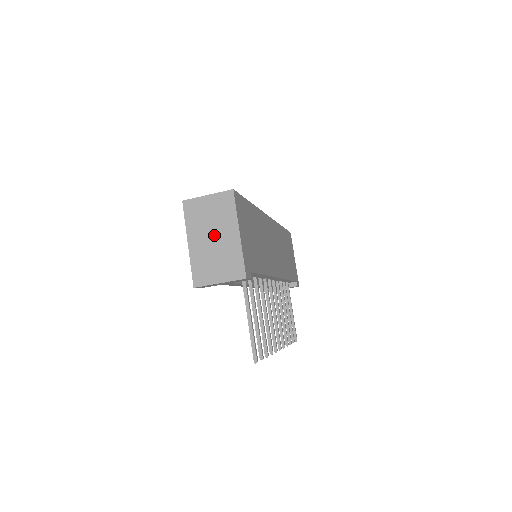
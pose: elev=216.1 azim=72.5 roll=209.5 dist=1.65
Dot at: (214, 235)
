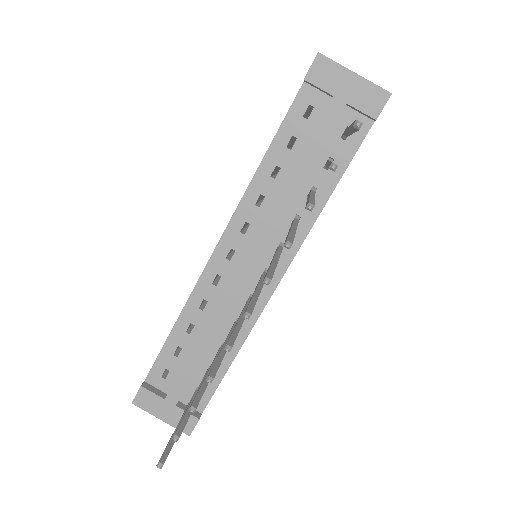
Dot at: occluded
